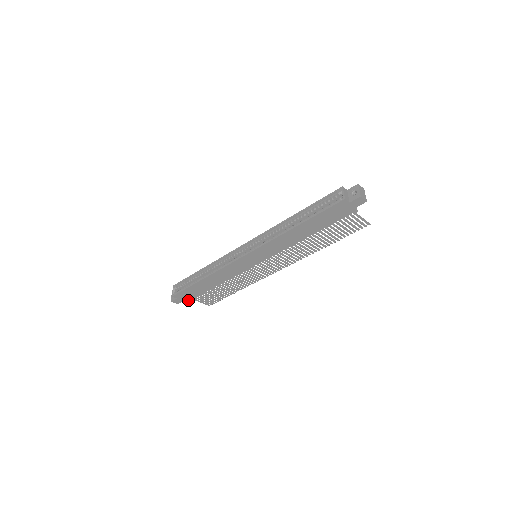
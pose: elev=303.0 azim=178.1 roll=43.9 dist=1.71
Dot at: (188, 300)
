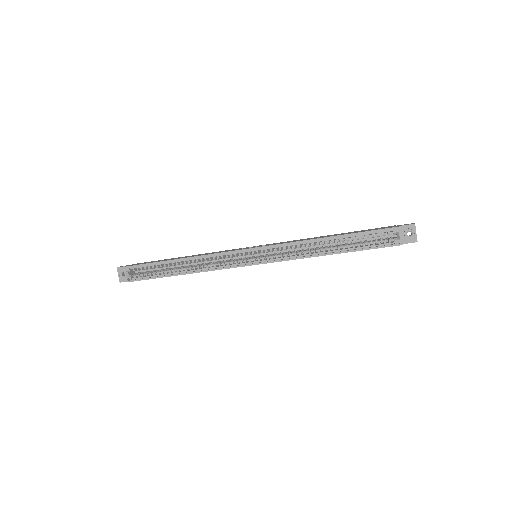
Dot at: occluded
